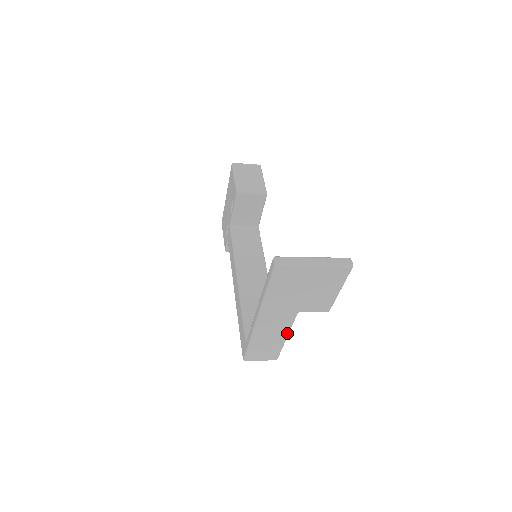
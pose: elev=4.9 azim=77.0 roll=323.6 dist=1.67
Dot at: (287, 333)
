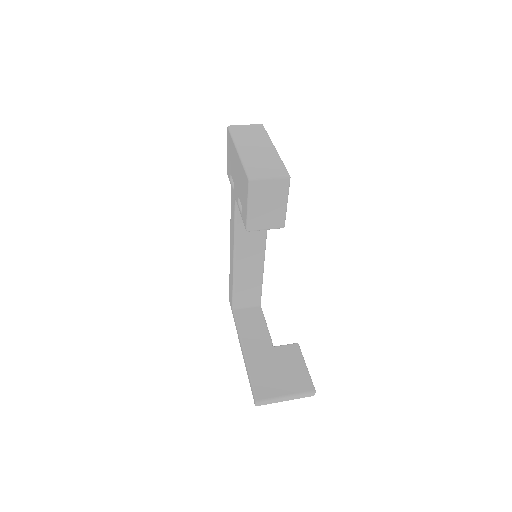
Dot at: occluded
